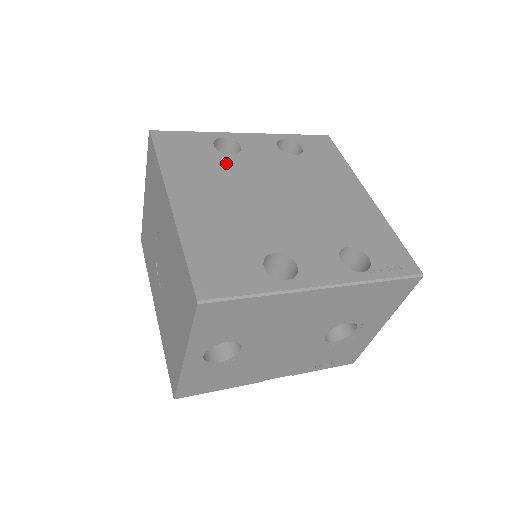
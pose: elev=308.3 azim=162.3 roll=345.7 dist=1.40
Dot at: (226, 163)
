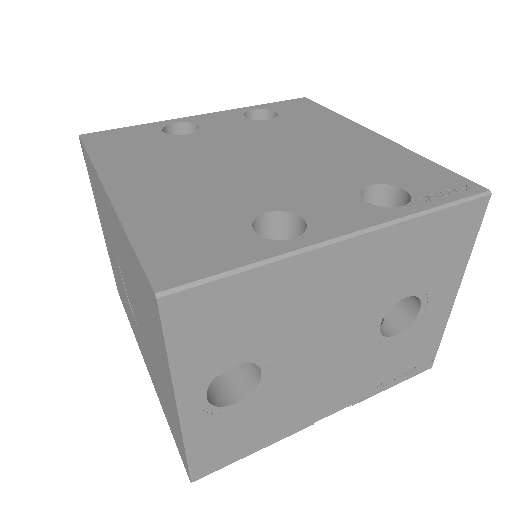
Dot at: (181, 143)
